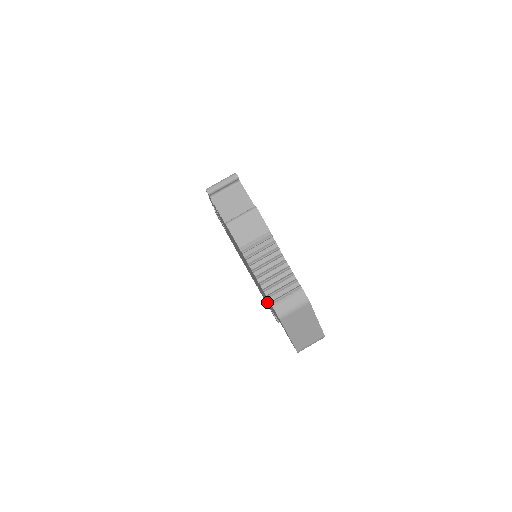
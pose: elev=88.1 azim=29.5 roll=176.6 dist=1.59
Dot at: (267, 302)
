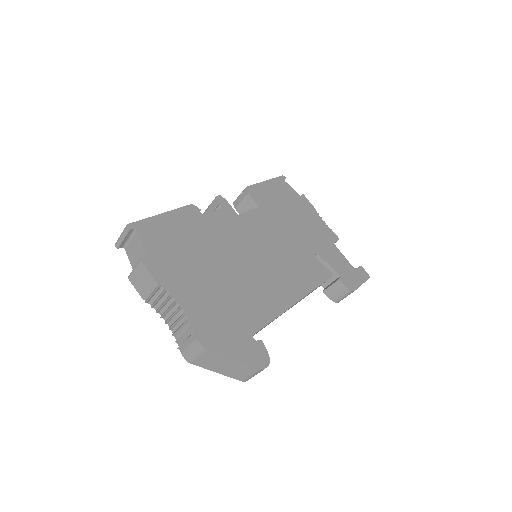
Dot at: occluded
